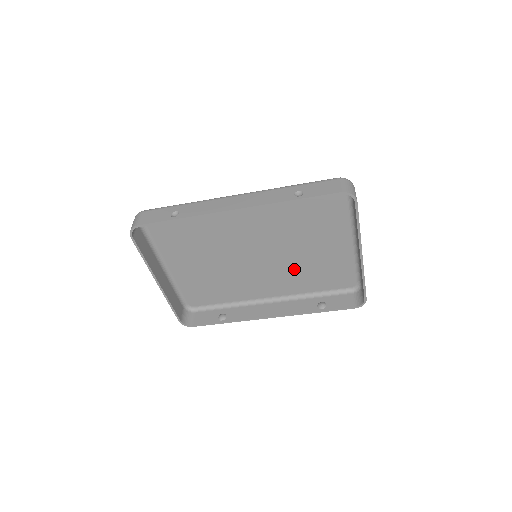
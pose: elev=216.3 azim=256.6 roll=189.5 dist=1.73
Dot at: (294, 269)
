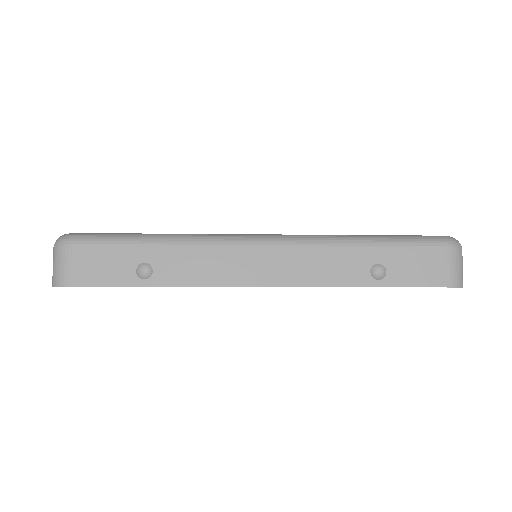
Dot at: occluded
